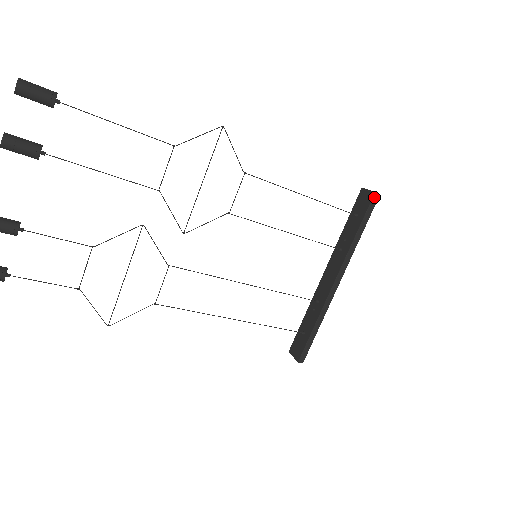
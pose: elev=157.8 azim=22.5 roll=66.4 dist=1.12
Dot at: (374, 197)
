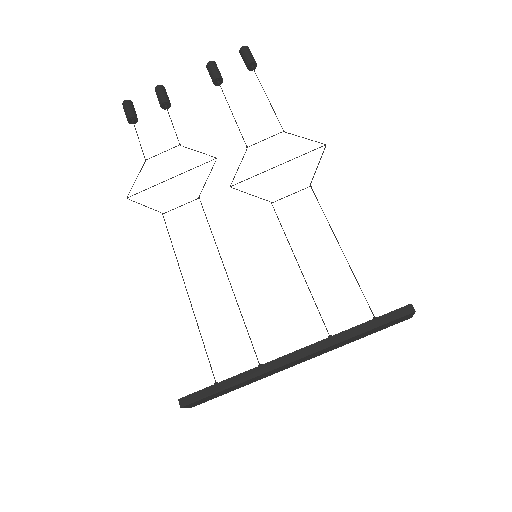
Dot at: (406, 307)
